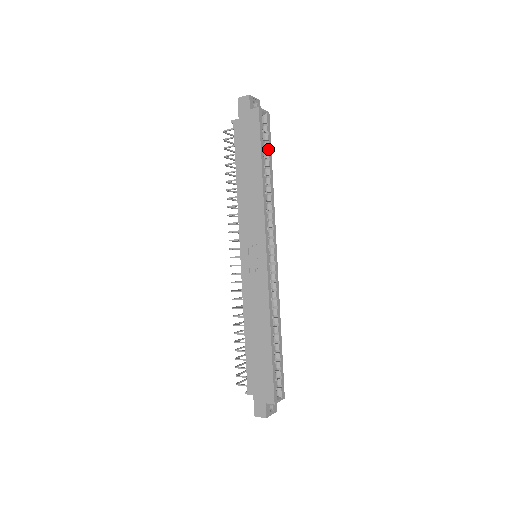
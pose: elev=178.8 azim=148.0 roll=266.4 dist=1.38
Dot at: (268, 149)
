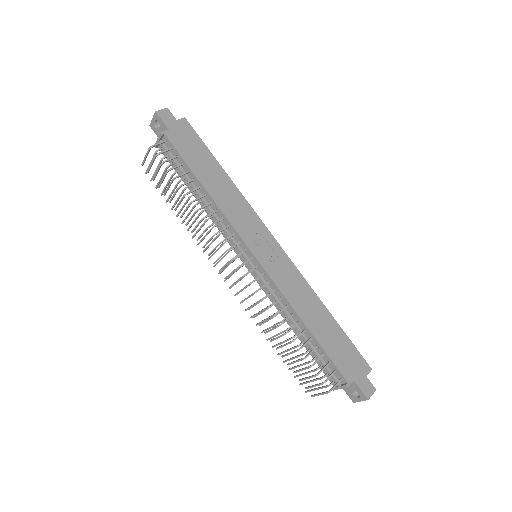
Dot at: occluded
